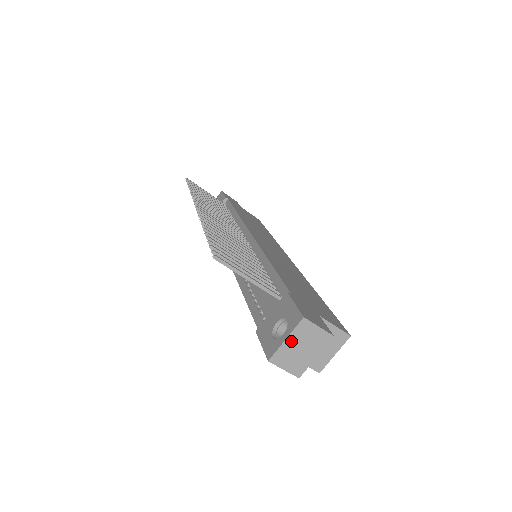
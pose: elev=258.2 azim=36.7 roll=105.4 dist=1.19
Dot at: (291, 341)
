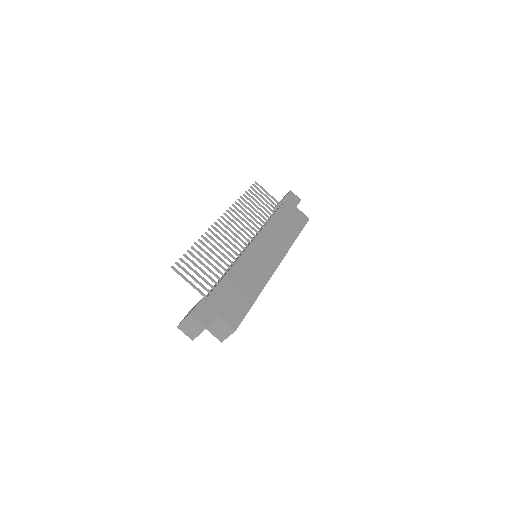
Dot at: (186, 322)
